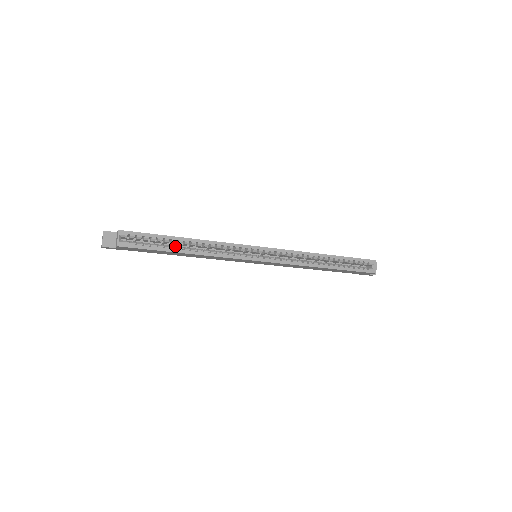
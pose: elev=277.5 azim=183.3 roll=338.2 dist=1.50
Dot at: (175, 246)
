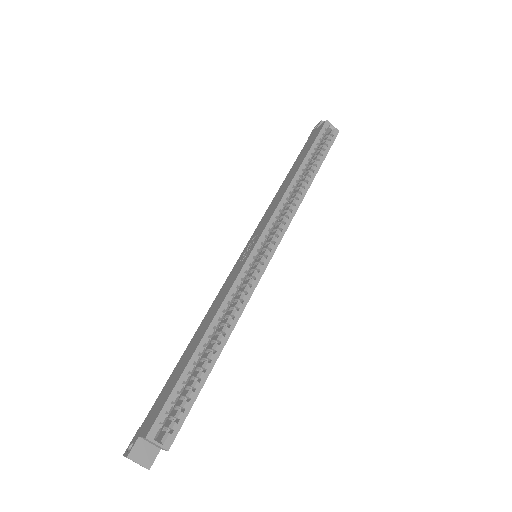
Dot at: (202, 361)
